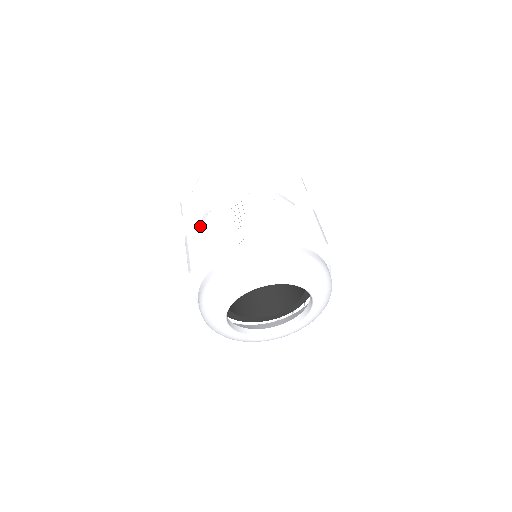
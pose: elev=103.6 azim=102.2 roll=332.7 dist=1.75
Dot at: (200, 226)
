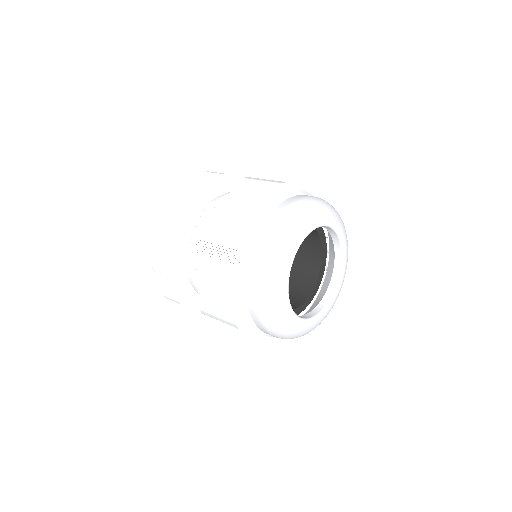
Dot at: (199, 292)
